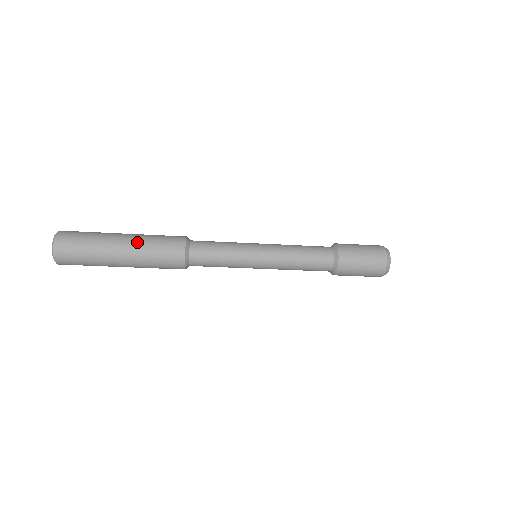
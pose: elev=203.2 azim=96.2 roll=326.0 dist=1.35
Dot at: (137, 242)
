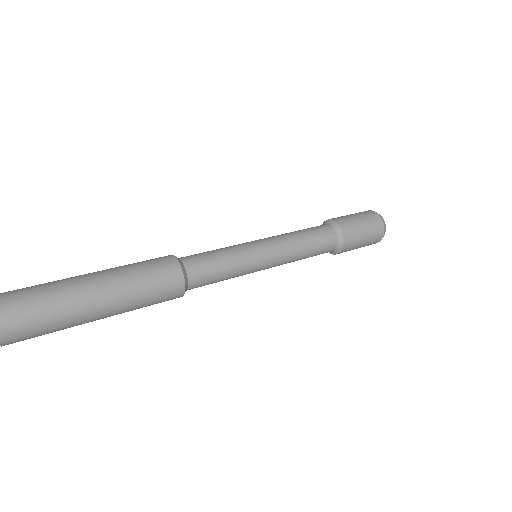
Dot at: (119, 284)
